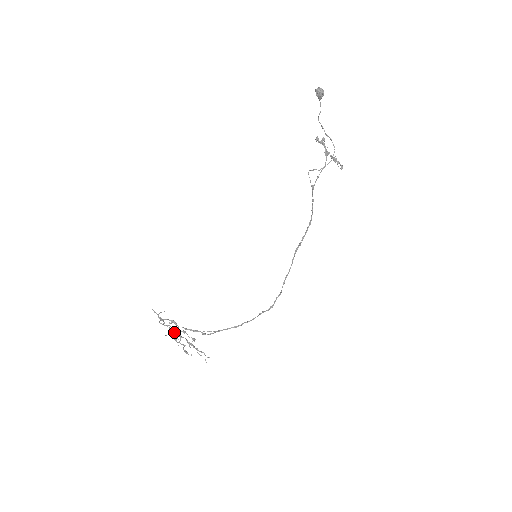
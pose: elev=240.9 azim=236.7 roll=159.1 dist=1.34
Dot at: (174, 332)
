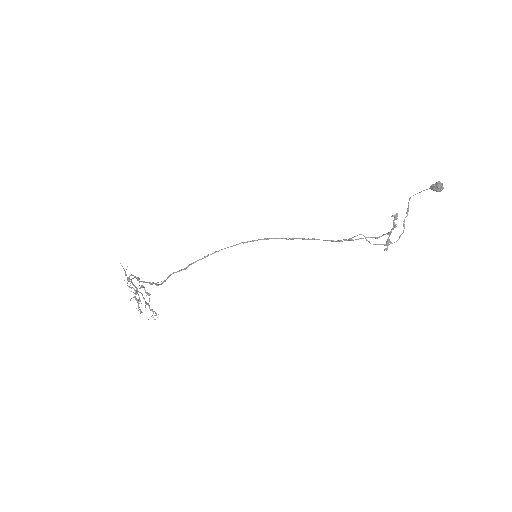
Dot at: (139, 297)
